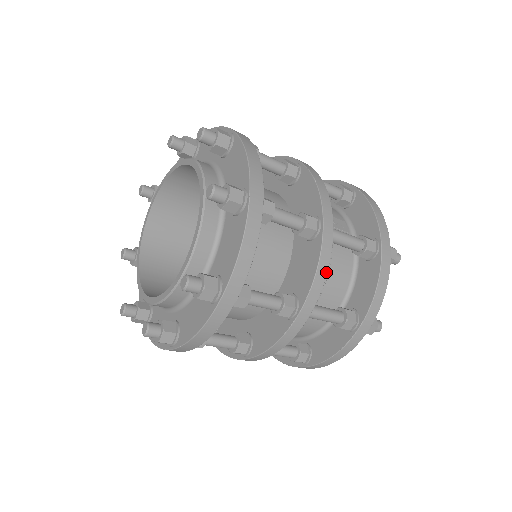
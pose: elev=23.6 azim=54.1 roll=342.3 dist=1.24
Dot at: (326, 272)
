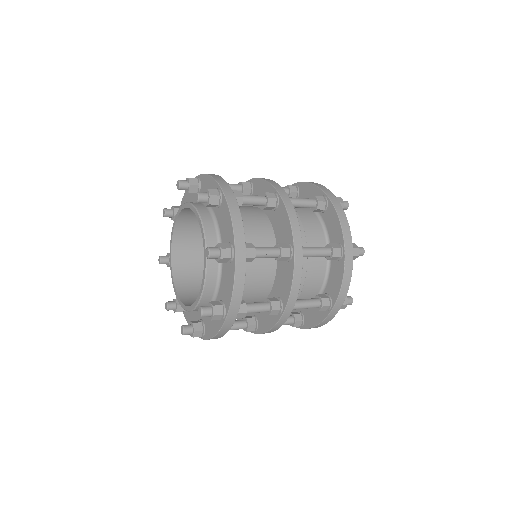
Dot at: (296, 217)
